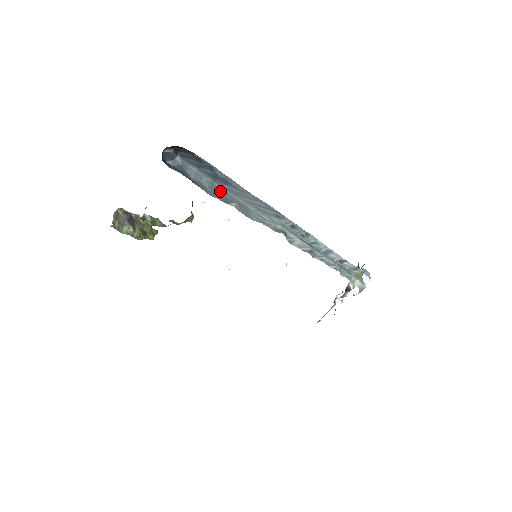
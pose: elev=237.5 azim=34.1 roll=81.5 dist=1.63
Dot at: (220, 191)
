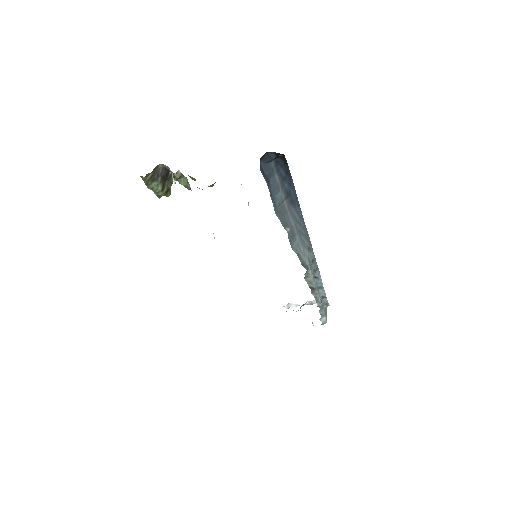
Dot at: (285, 211)
